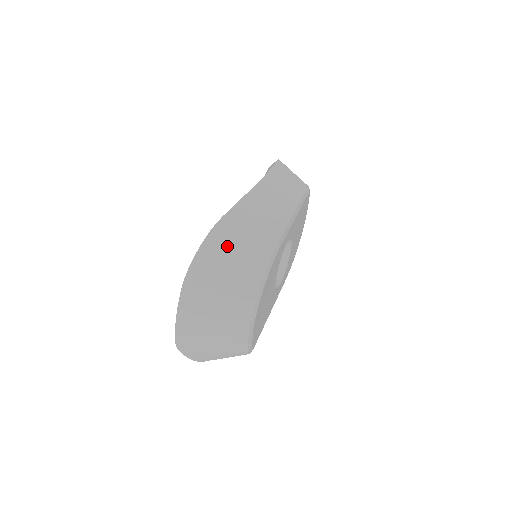
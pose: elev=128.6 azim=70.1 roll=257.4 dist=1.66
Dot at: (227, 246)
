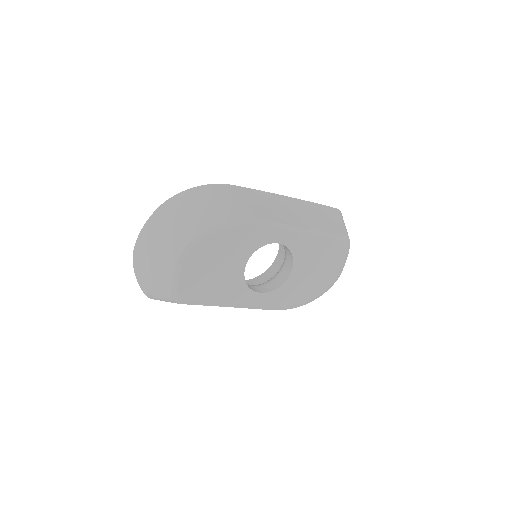
Dot at: (214, 196)
